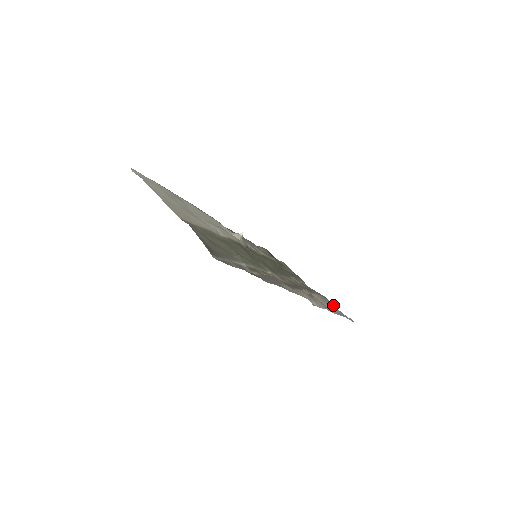
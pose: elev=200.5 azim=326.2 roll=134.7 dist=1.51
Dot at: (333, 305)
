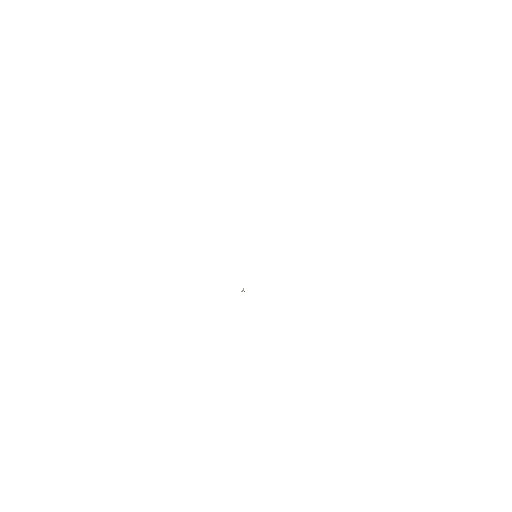
Dot at: occluded
